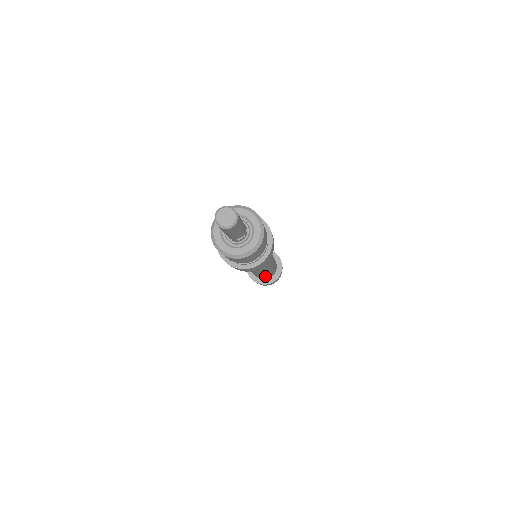
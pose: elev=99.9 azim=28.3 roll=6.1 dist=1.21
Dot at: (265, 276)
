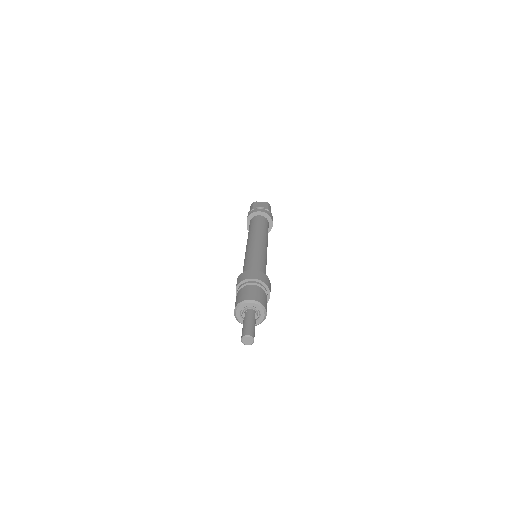
Dot at: occluded
